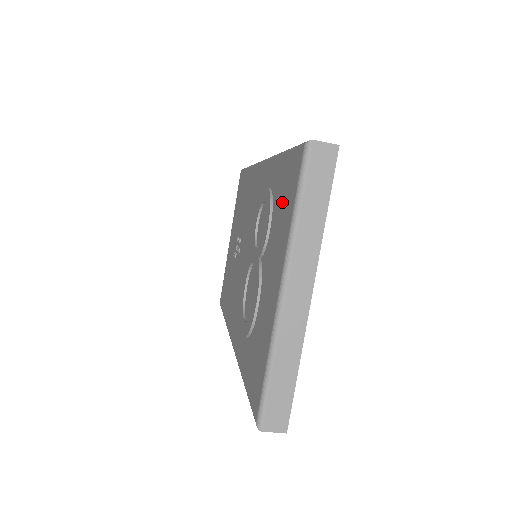
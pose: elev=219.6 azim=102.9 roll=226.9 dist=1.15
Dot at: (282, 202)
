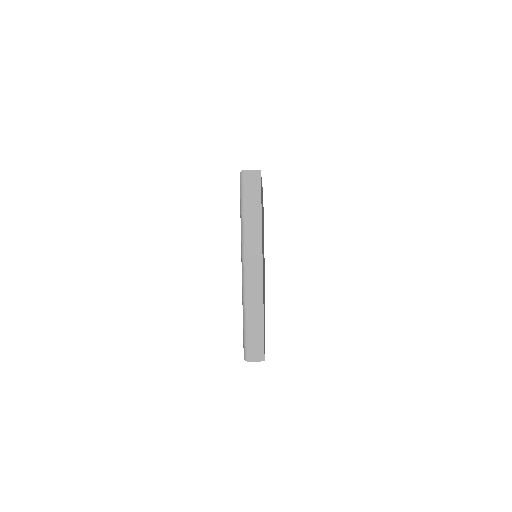
Dot at: occluded
